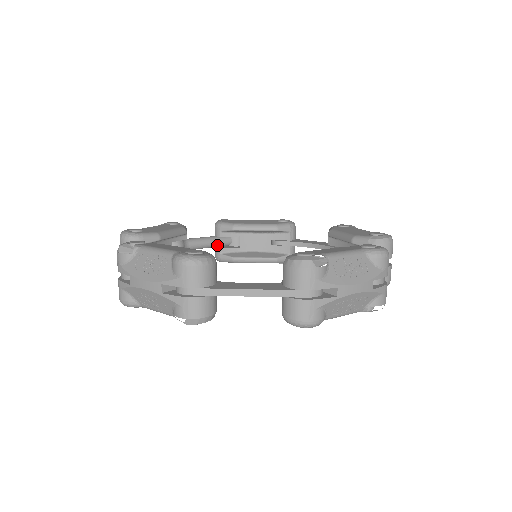
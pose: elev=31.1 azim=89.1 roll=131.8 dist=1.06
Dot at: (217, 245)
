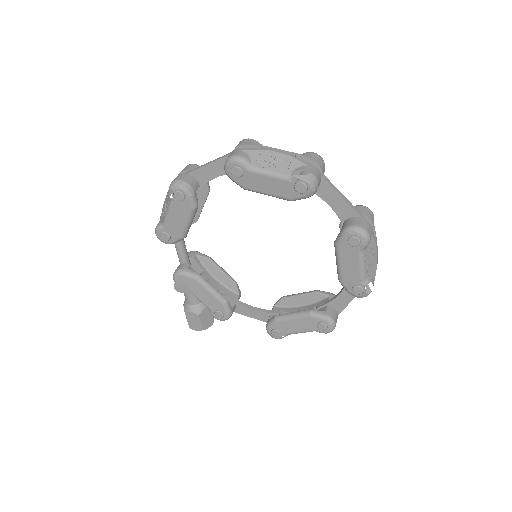
Dot at: (186, 262)
